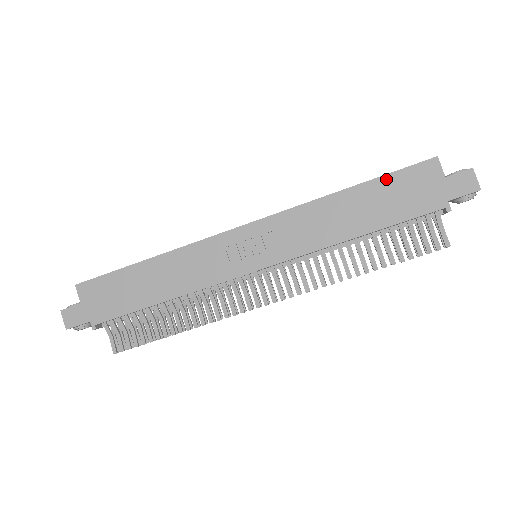
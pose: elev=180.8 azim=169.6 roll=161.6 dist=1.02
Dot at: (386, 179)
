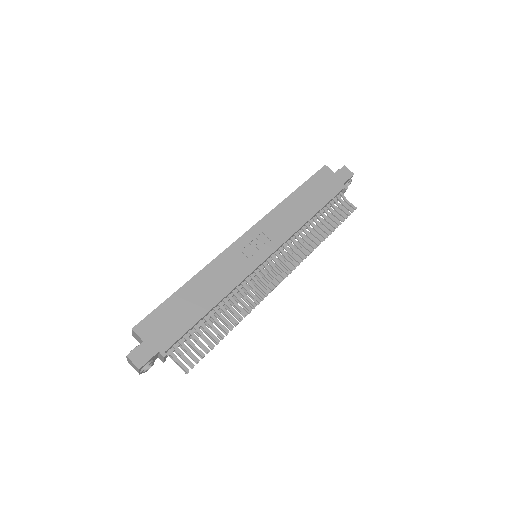
Dot at: (308, 183)
